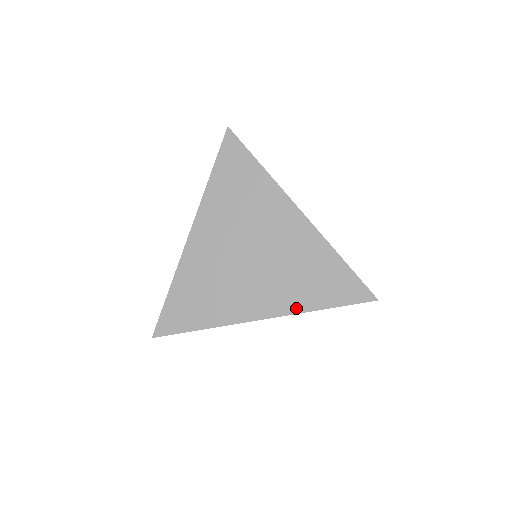
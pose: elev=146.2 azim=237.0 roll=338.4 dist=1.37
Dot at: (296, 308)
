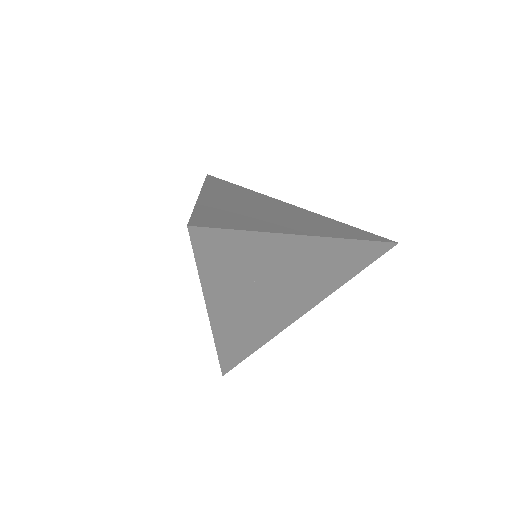
Dot at: (332, 290)
